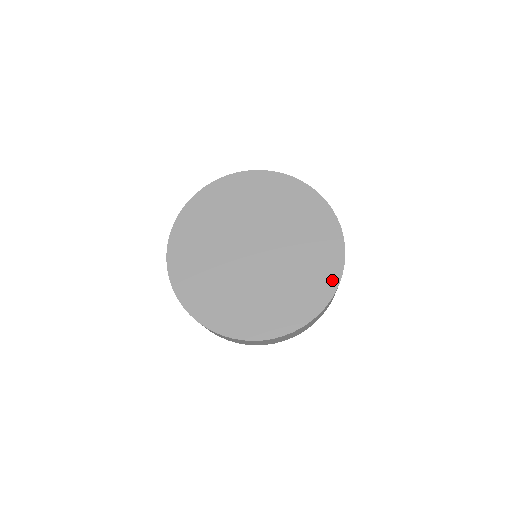
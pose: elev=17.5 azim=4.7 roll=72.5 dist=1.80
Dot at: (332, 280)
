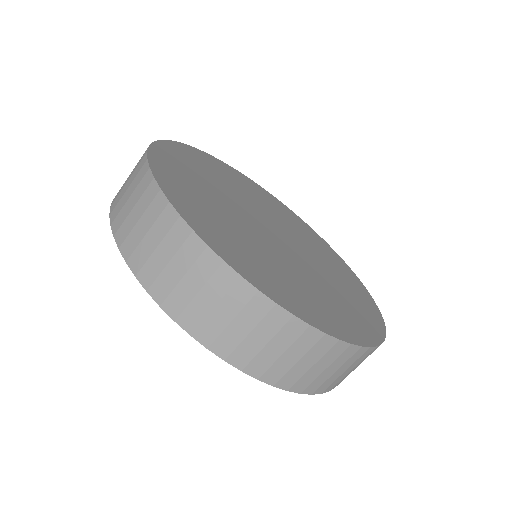
Dot at: (346, 267)
